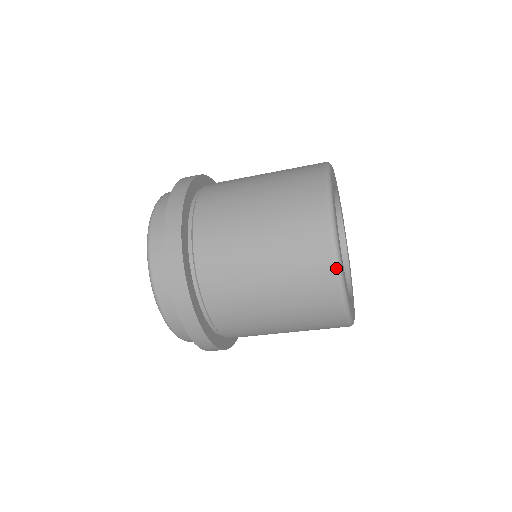
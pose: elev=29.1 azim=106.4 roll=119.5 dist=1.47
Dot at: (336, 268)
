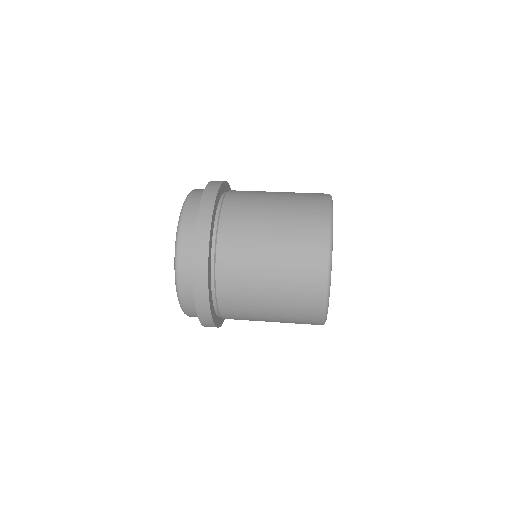
Dot at: occluded
